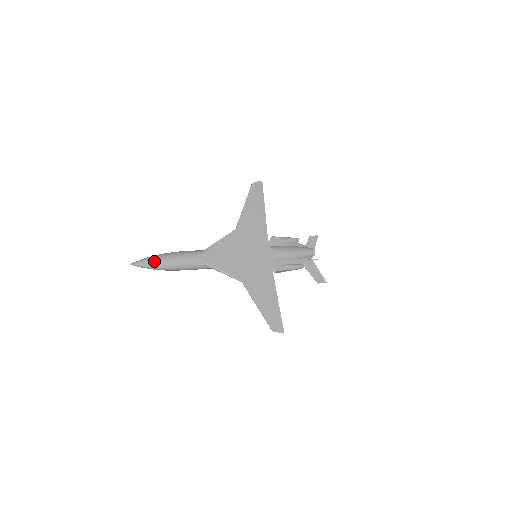
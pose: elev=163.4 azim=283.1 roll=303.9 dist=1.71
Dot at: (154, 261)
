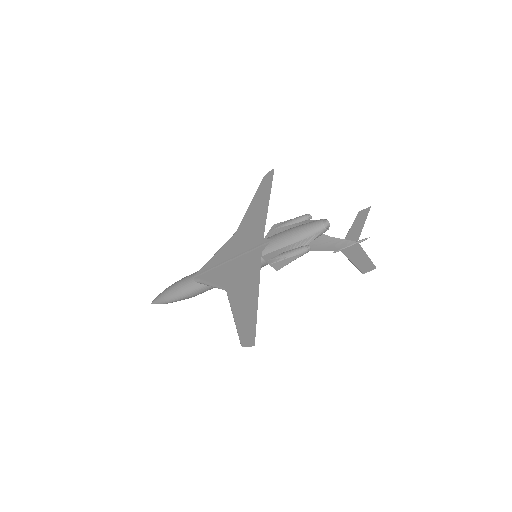
Dot at: (162, 293)
